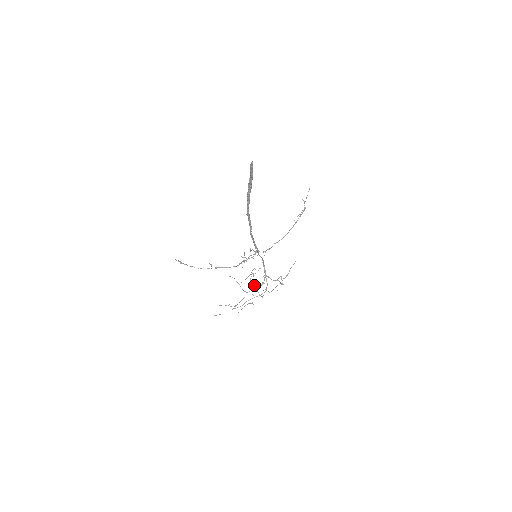
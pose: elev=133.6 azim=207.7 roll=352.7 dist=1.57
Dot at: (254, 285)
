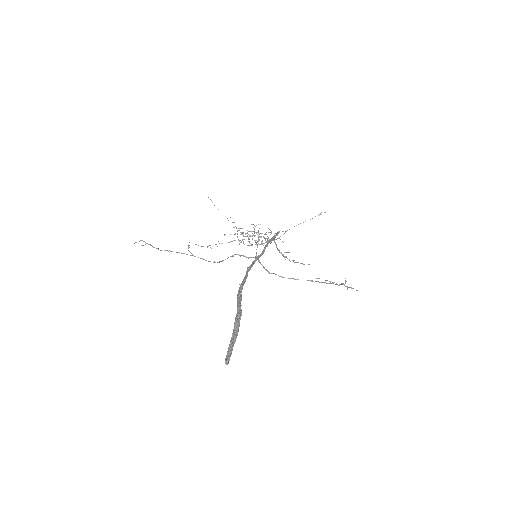
Dot at: occluded
